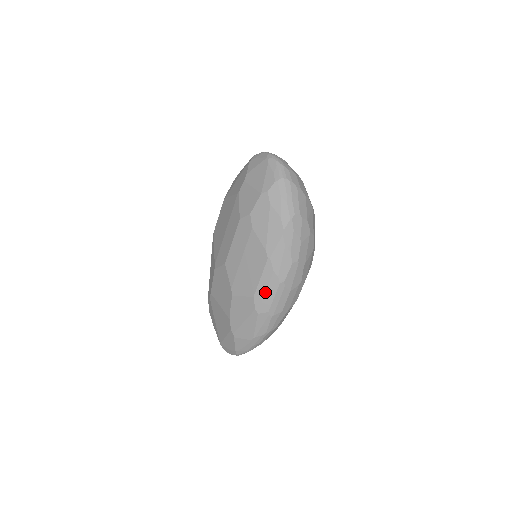
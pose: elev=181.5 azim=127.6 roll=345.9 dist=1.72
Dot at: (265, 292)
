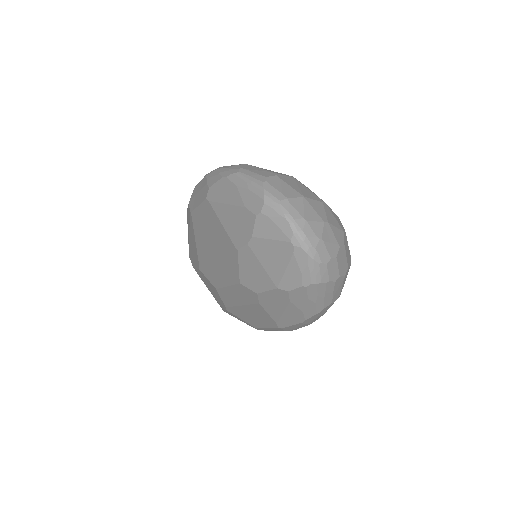
Dot at: occluded
